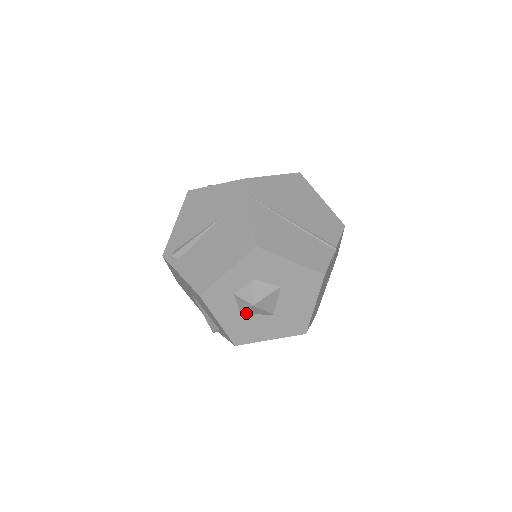
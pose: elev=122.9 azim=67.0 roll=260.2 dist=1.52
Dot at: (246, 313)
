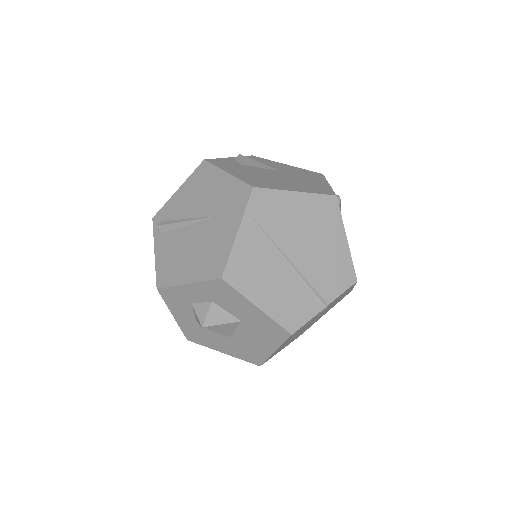
Dot at: occluded
